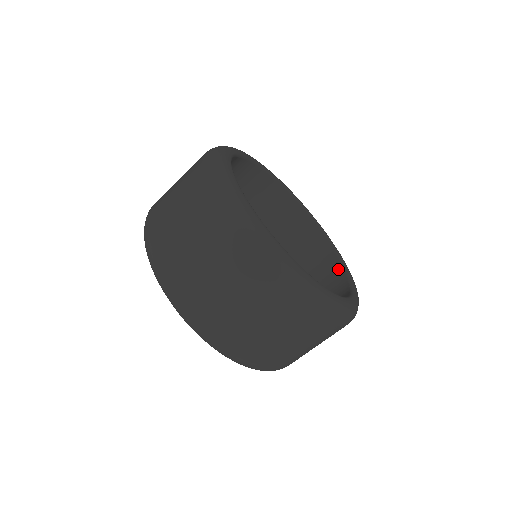
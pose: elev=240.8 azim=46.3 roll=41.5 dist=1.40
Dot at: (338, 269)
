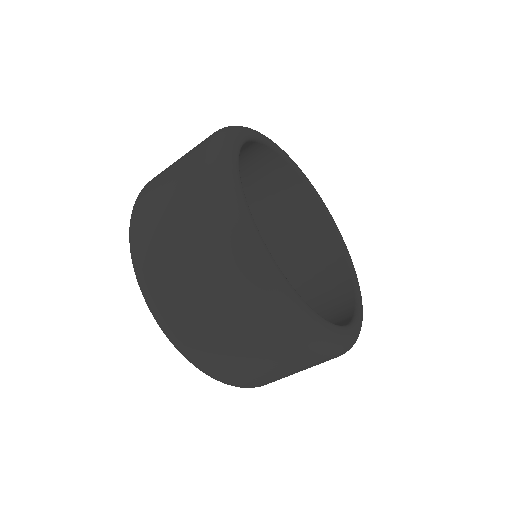
Dot at: (337, 251)
